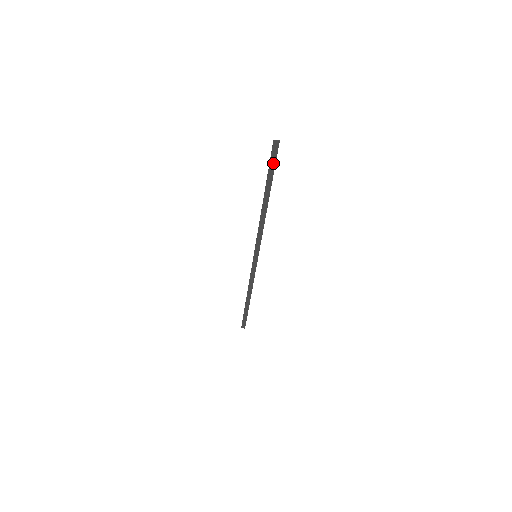
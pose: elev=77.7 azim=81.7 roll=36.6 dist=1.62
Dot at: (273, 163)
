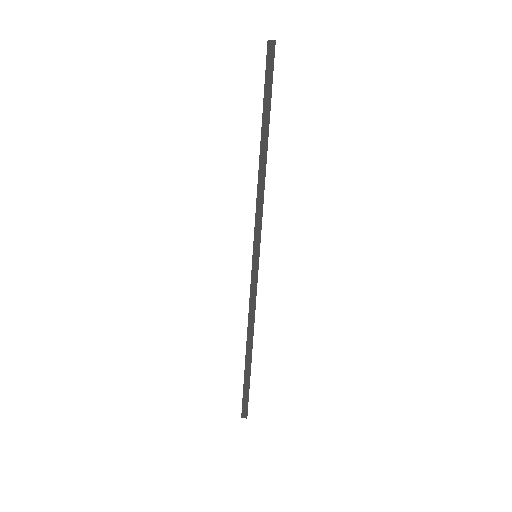
Dot at: (269, 79)
